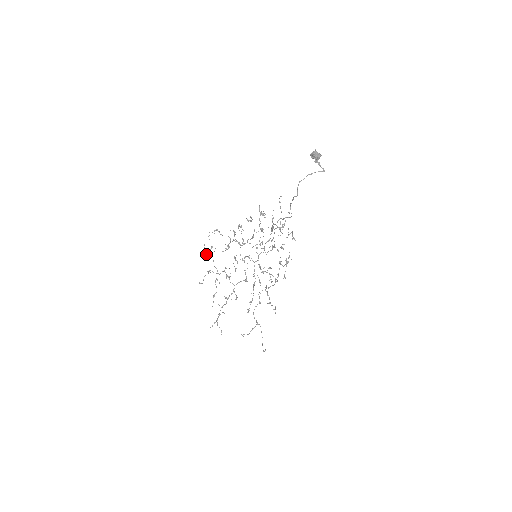
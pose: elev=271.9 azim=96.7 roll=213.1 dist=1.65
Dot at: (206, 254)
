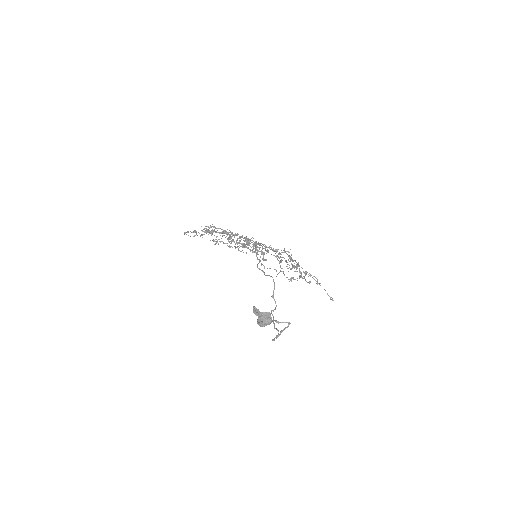
Dot at: occluded
